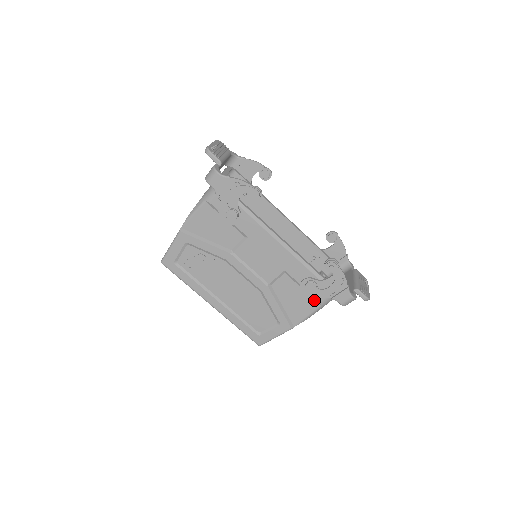
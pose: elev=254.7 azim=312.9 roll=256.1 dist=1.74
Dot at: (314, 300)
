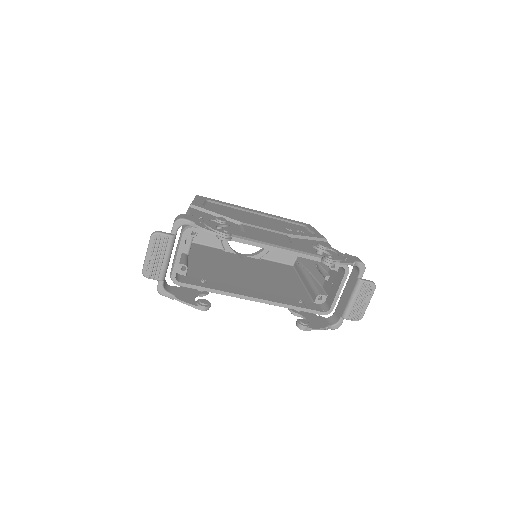
Dot at: occluded
